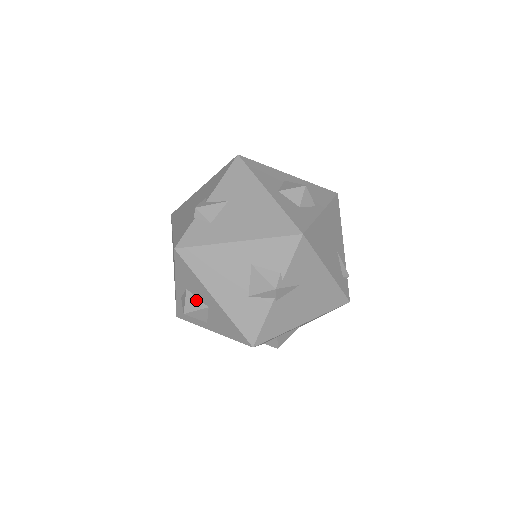
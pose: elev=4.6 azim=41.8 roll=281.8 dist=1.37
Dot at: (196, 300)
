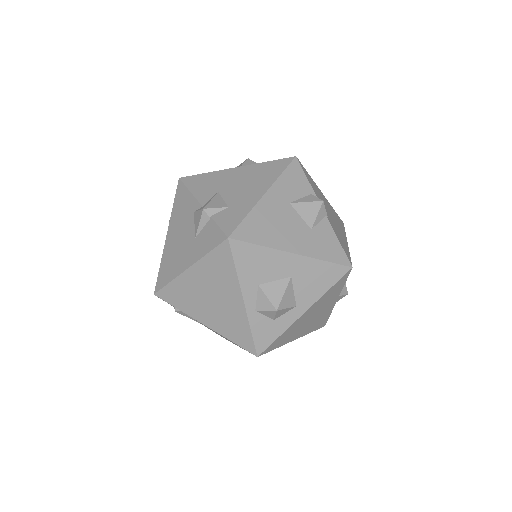
Dot at: (275, 284)
